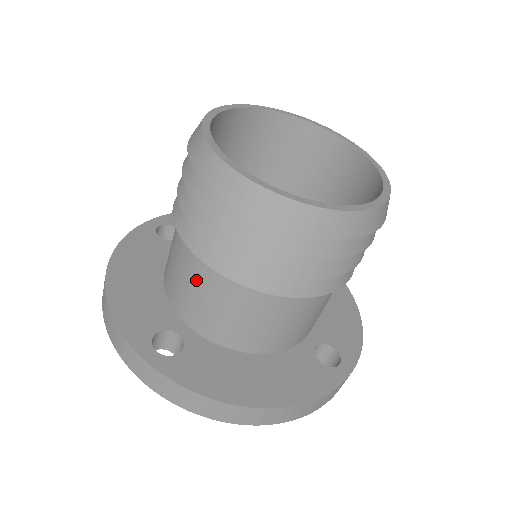
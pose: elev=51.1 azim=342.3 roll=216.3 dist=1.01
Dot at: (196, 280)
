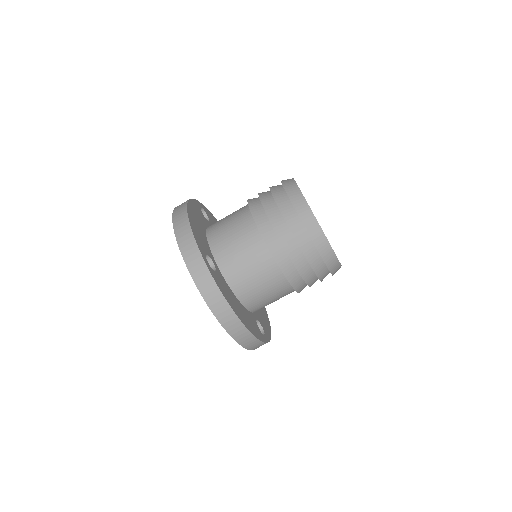
Dot at: (245, 243)
